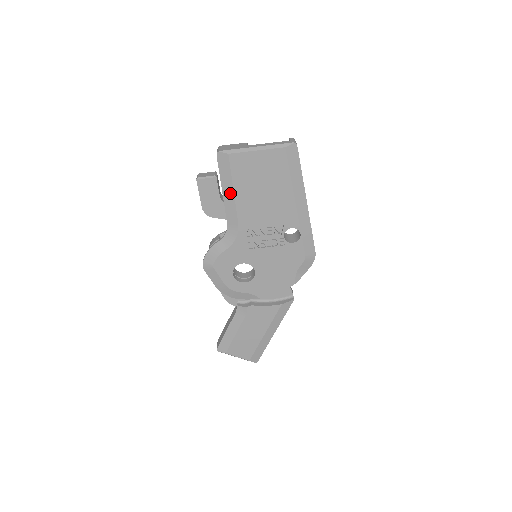
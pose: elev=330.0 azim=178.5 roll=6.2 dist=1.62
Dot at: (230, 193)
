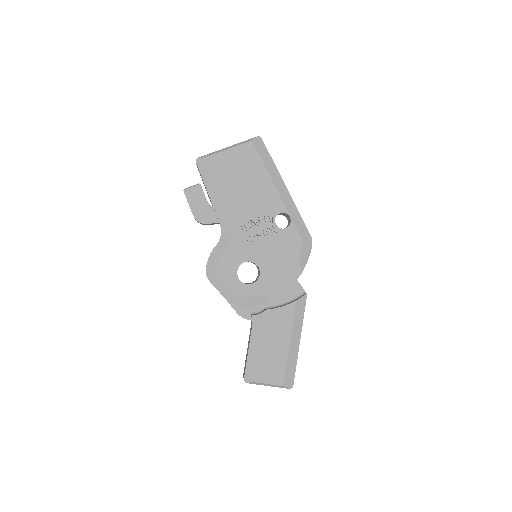
Dot at: (215, 193)
